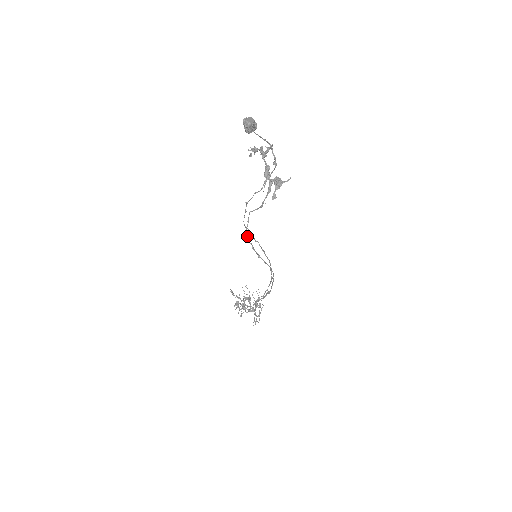
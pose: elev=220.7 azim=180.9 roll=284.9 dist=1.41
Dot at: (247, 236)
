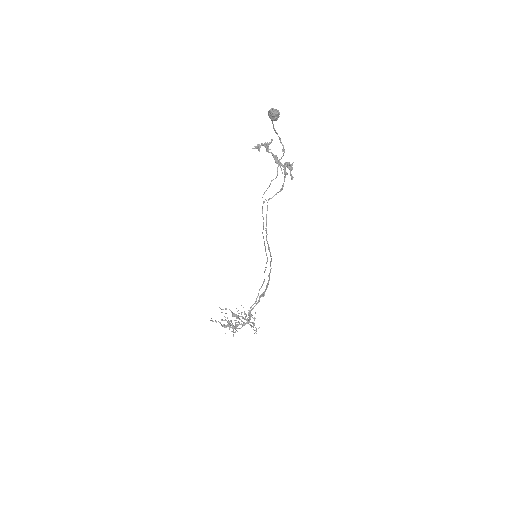
Dot at: (266, 226)
